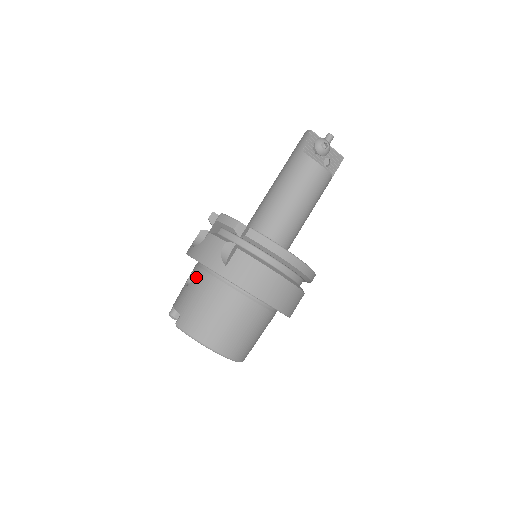
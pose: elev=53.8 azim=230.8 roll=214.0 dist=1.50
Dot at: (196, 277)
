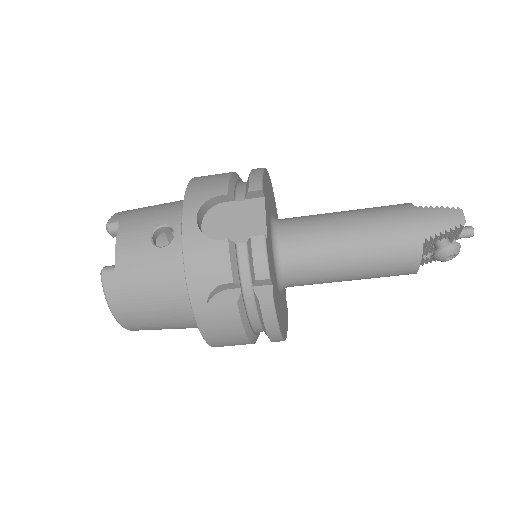
Dot at: (168, 251)
